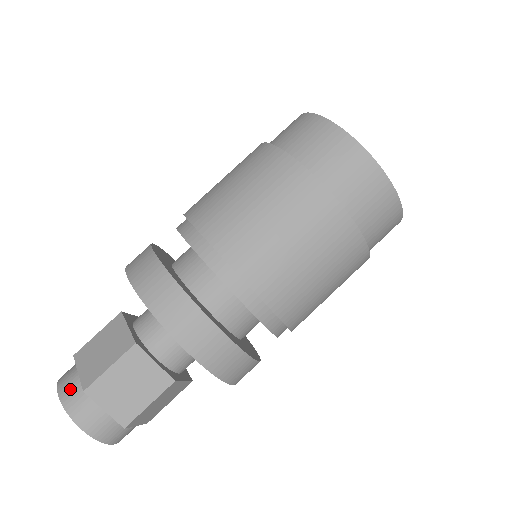
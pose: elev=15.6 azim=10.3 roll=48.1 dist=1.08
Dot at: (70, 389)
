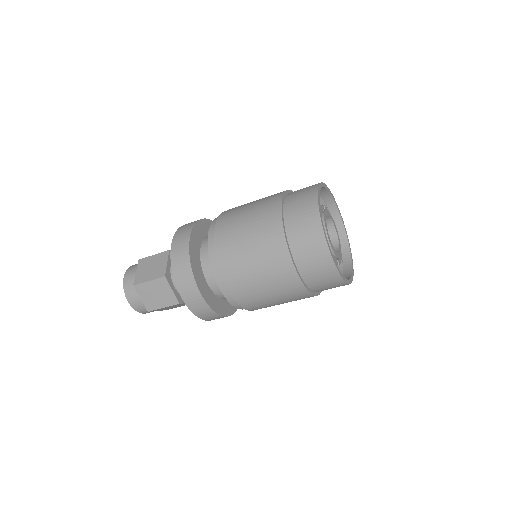
Dot at: (129, 279)
